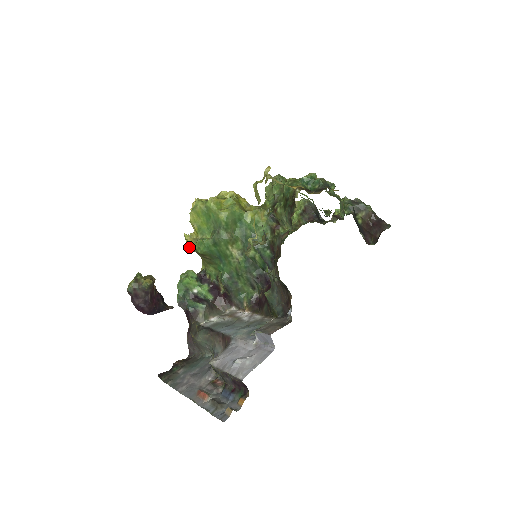
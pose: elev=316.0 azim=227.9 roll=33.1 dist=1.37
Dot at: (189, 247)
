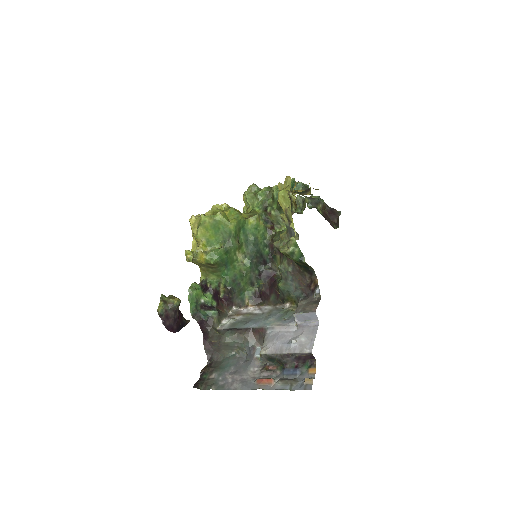
Dot at: (195, 261)
